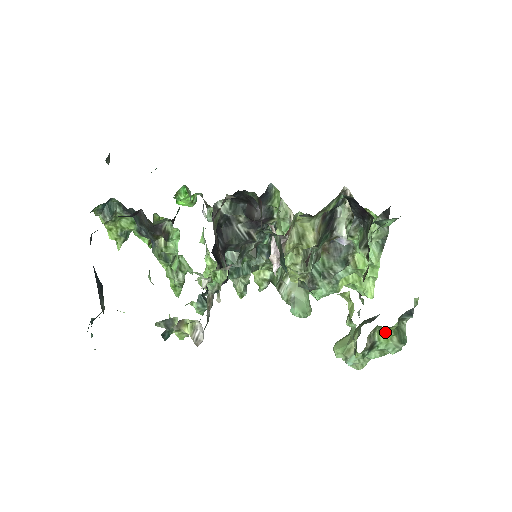
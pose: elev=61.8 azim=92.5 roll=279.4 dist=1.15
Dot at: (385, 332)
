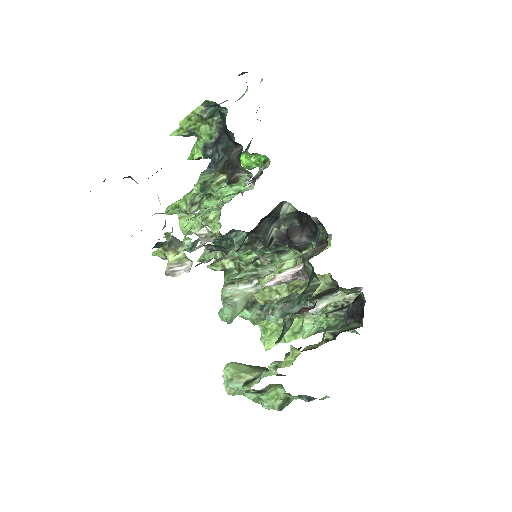
Dot at: (280, 392)
